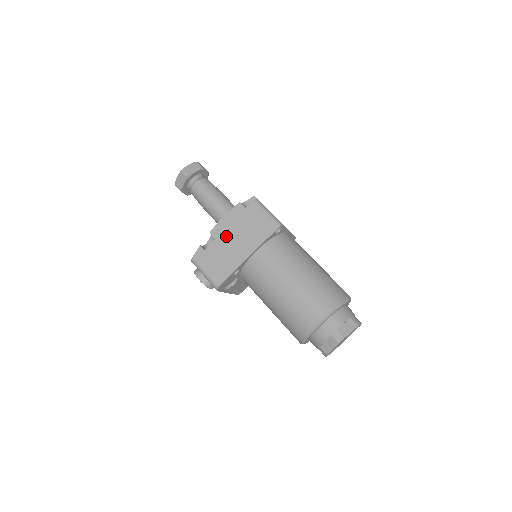
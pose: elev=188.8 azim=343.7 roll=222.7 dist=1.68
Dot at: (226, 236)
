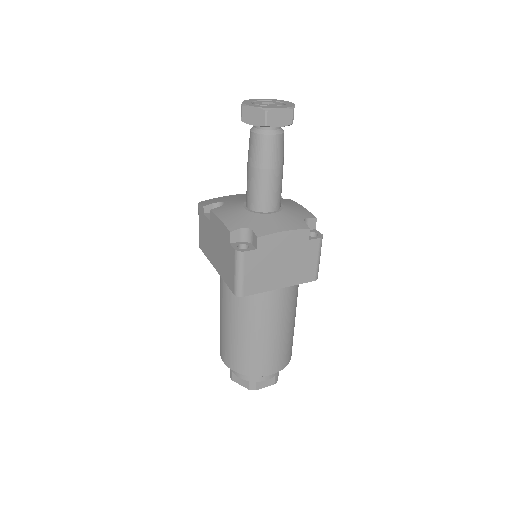
Dot at: (214, 233)
